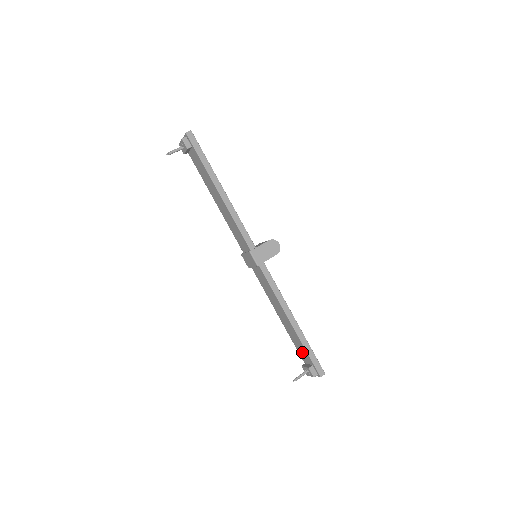
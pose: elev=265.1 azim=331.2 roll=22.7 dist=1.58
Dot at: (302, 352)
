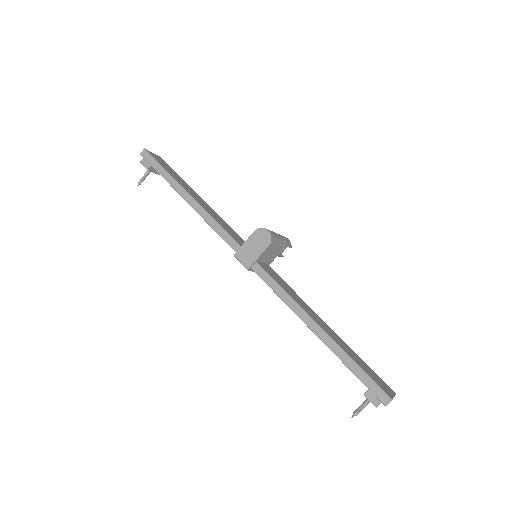
Dot at: occluded
